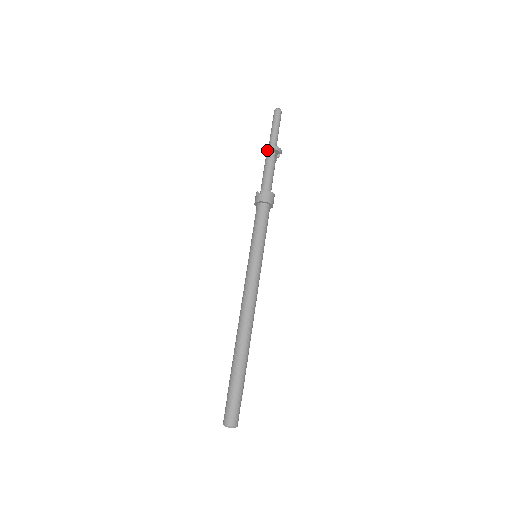
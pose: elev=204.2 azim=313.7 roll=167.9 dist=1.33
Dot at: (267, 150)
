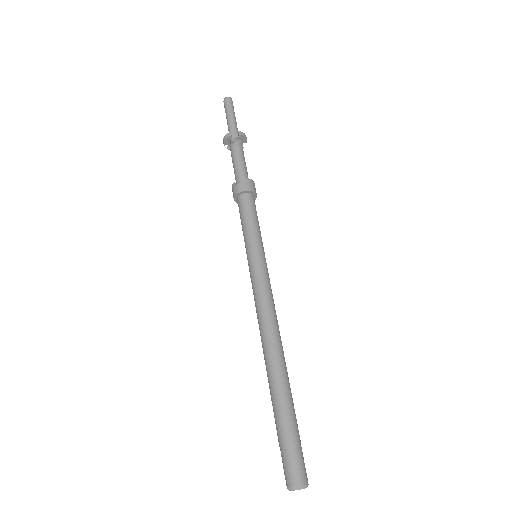
Dot at: (232, 137)
